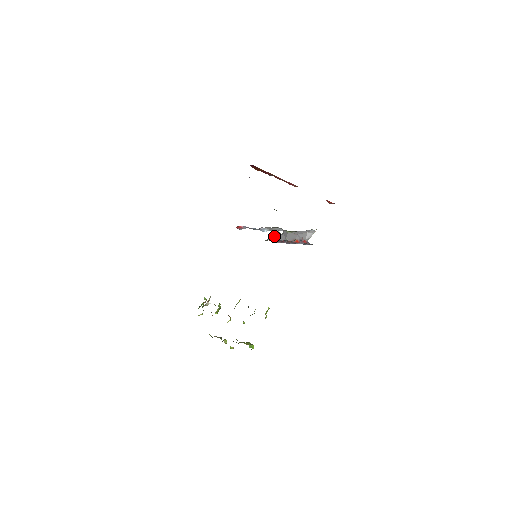
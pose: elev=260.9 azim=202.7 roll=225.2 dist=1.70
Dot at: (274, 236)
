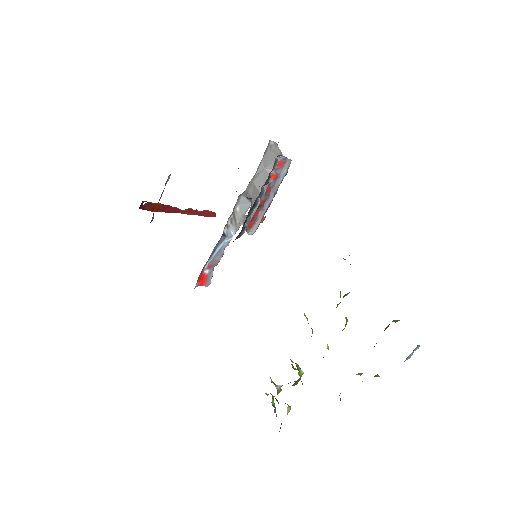
Dot at: (247, 220)
